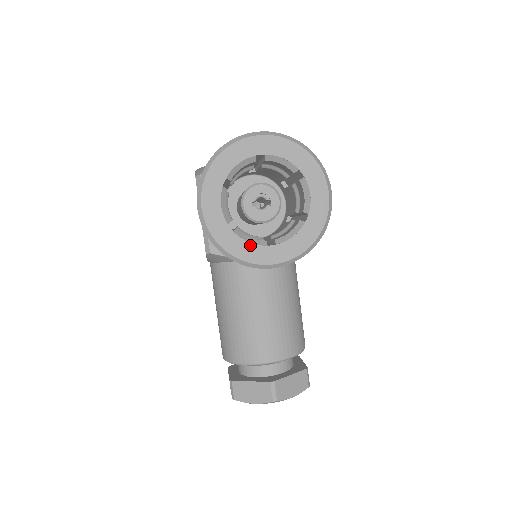
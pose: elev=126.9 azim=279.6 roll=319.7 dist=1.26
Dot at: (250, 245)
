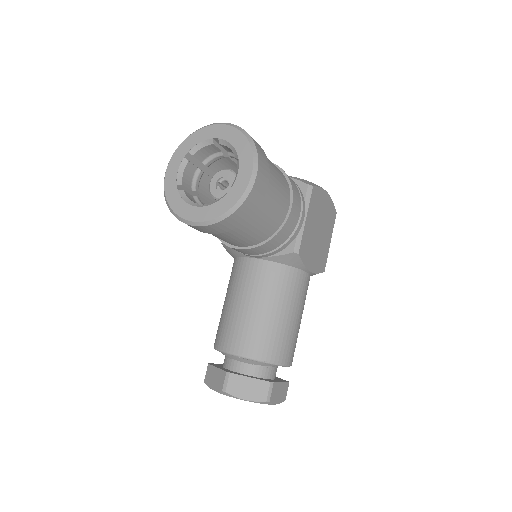
Dot at: (184, 203)
